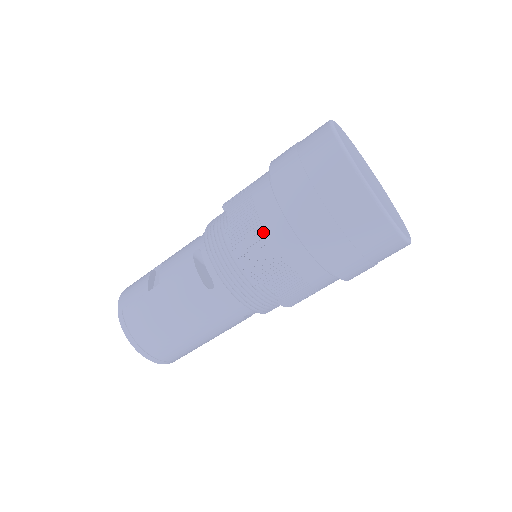
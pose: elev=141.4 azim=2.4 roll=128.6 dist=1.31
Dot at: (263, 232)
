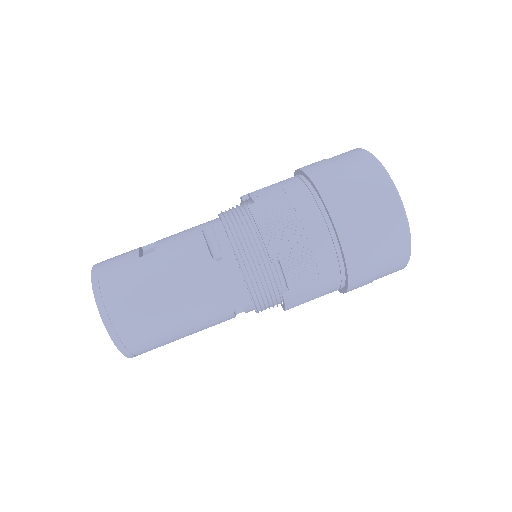
Dot at: (291, 210)
